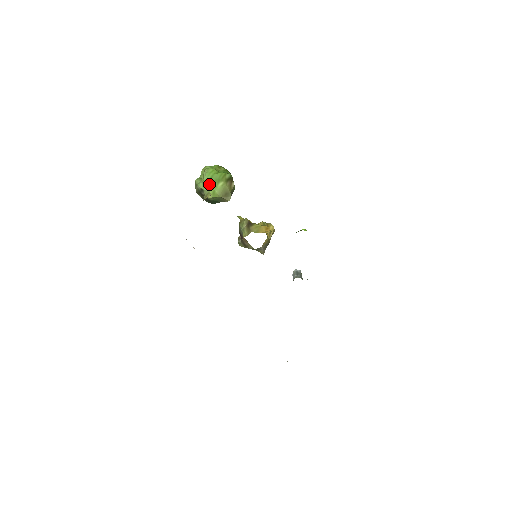
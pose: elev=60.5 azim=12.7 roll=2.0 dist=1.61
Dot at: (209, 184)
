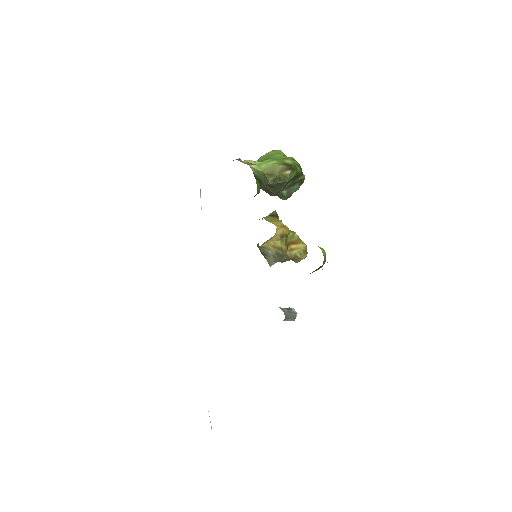
Dot at: (264, 158)
